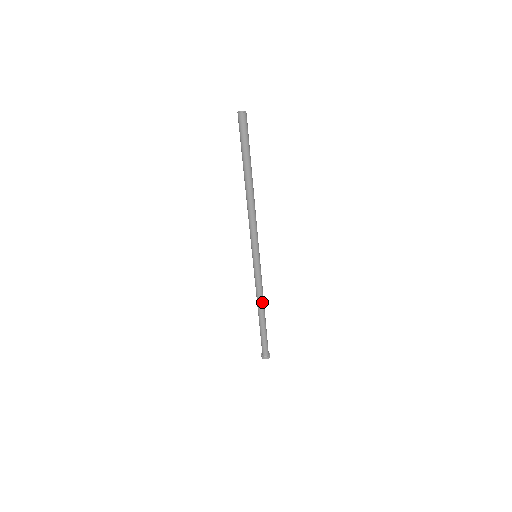
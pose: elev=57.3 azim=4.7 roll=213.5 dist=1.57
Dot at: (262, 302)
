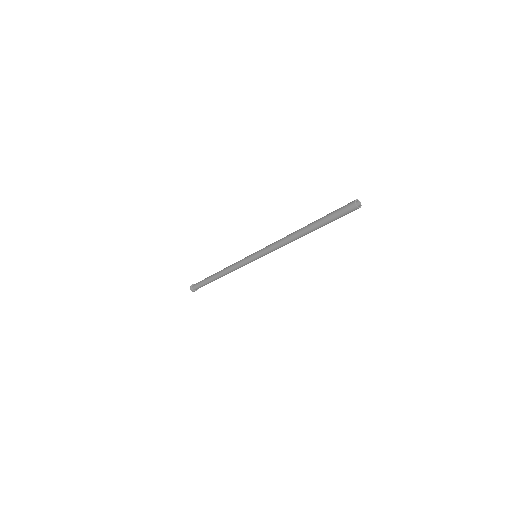
Dot at: (227, 273)
